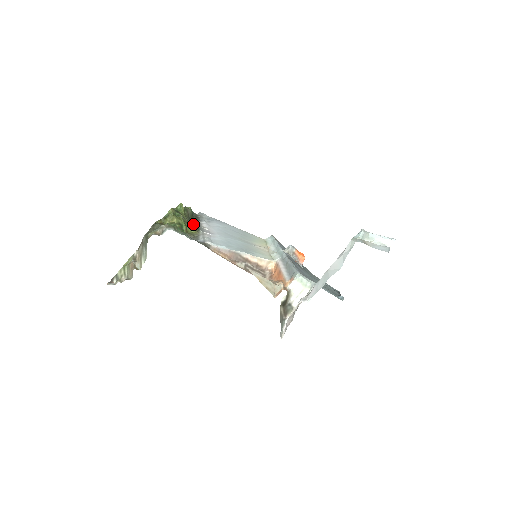
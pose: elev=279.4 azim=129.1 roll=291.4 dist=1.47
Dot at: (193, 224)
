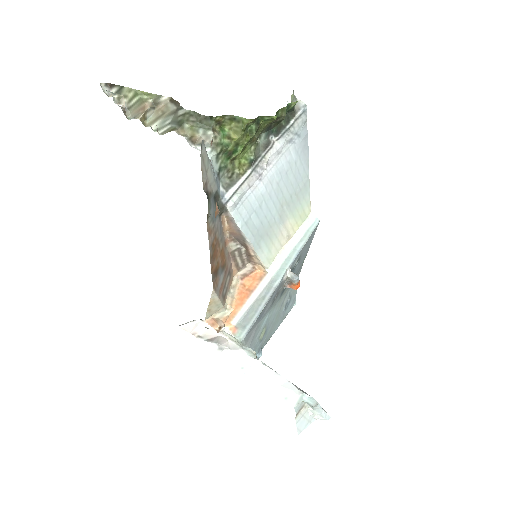
Dot at: (262, 140)
